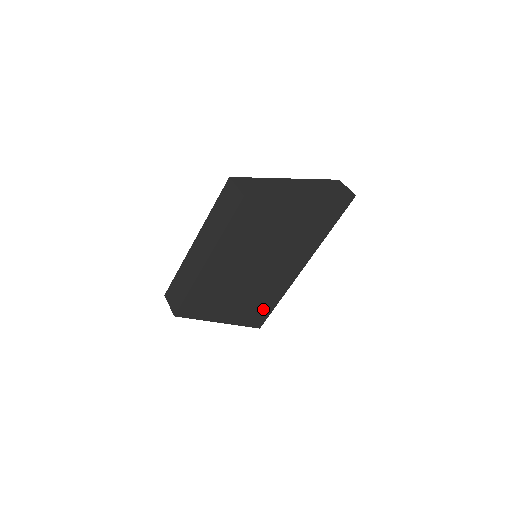
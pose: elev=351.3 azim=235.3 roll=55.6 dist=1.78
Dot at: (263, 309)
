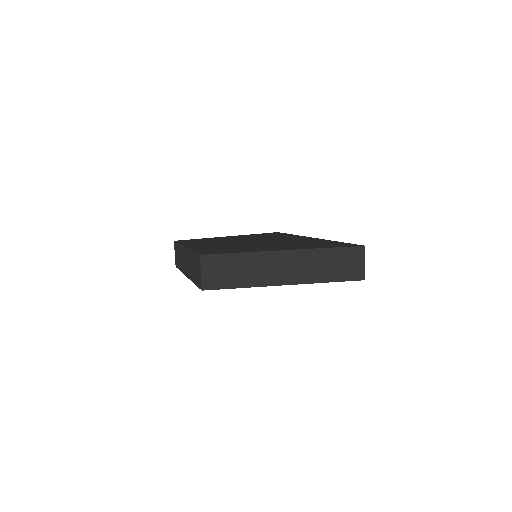
Dot at: occluded
